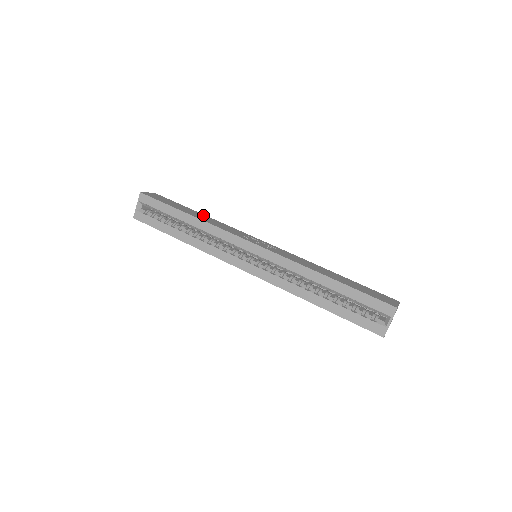
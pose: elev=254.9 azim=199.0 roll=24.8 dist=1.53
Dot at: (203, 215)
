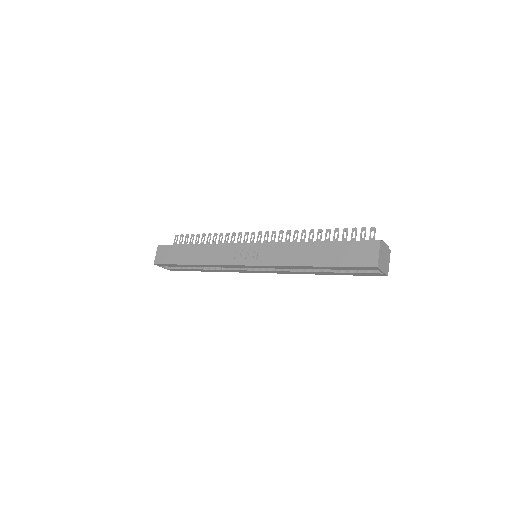
Dot at: (198, 247)
